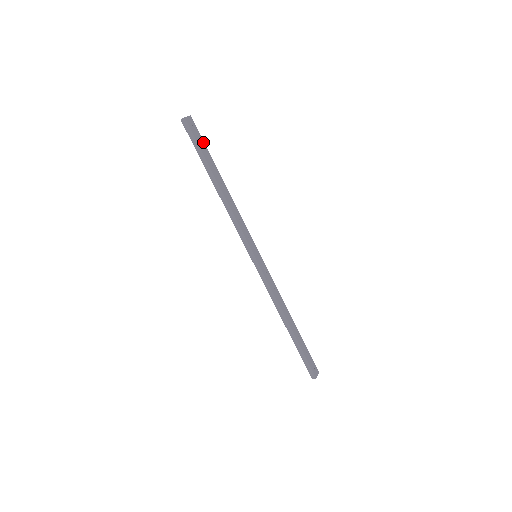
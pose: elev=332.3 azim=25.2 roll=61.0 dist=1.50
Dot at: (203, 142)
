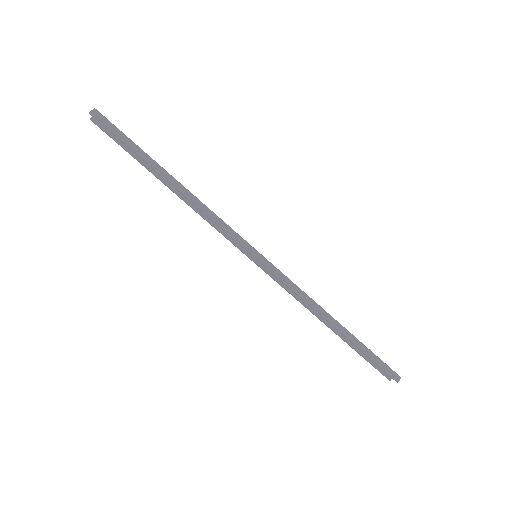
Dot at: occluded
